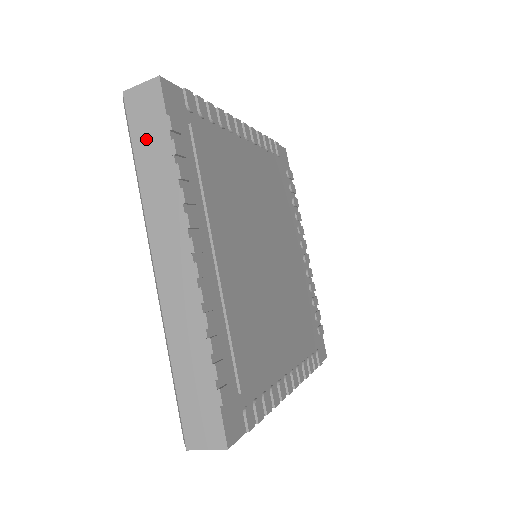
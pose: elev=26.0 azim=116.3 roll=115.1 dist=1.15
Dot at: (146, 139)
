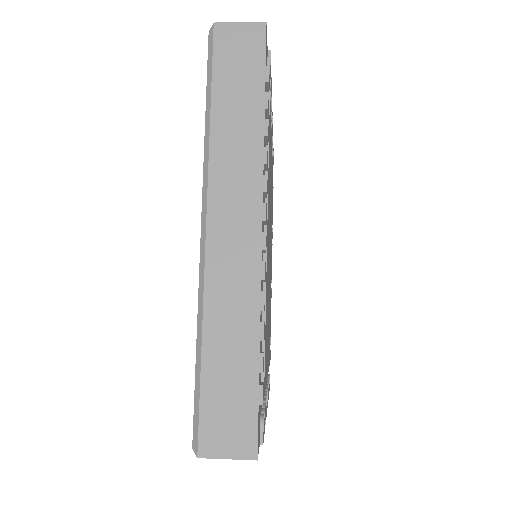
Dot at: (232, 82)
